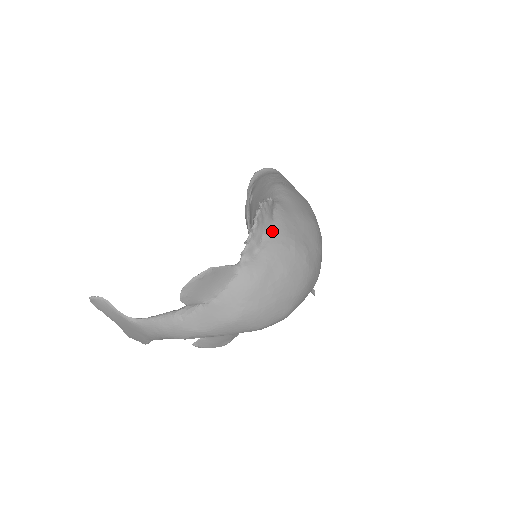
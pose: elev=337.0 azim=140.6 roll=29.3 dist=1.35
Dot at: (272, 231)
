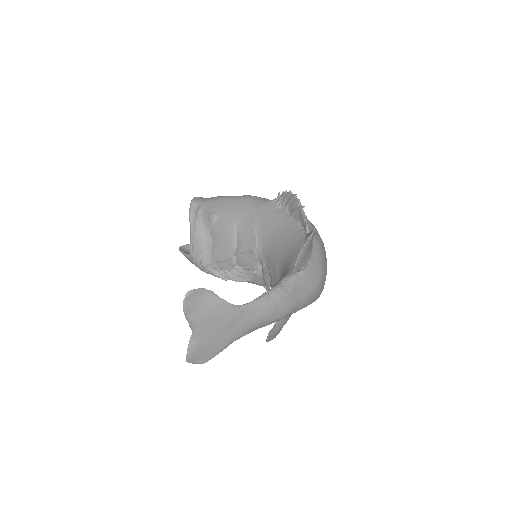
Dot at: occluded
